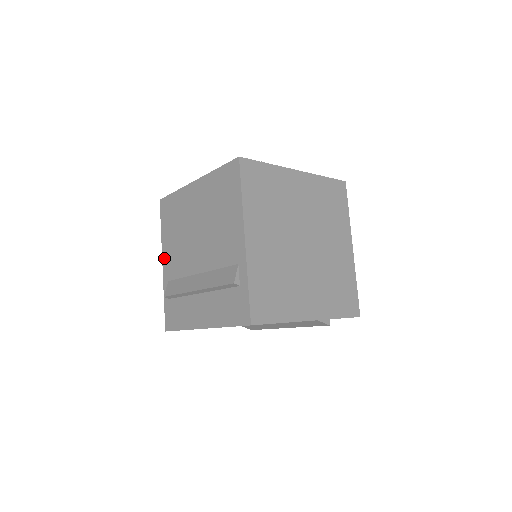
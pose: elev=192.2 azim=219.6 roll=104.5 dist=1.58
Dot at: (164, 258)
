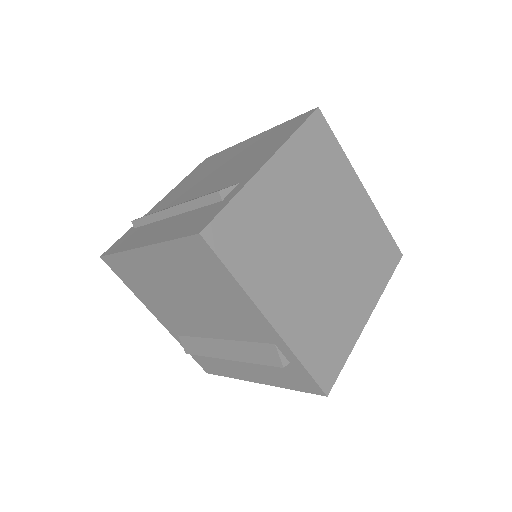
Dot at: (165, 197)
